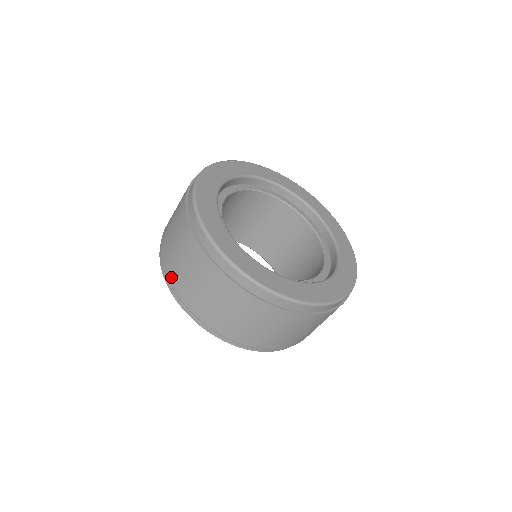
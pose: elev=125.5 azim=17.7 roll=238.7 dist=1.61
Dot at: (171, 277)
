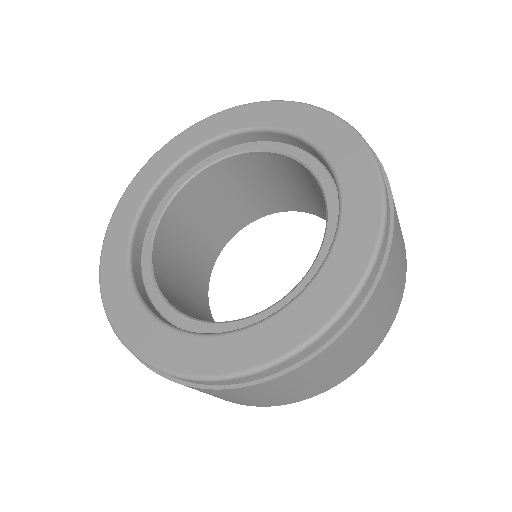
Dot at: occluded
